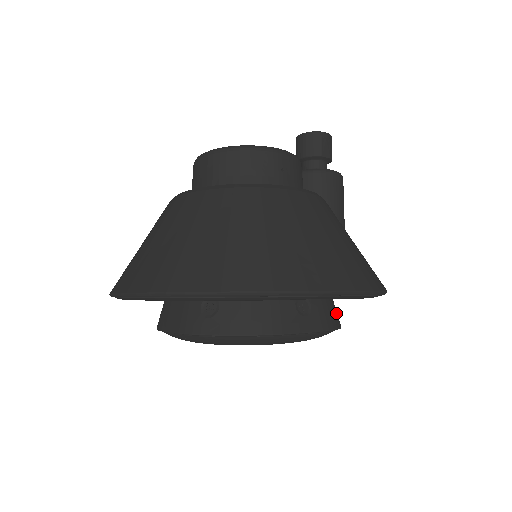
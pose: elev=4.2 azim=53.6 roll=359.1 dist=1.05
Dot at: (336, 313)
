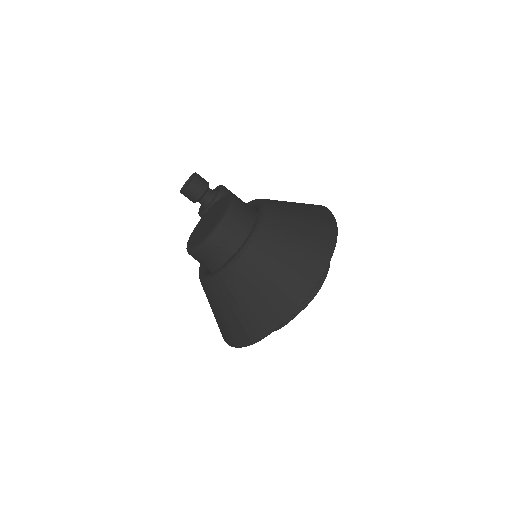
Dot at: occluded
